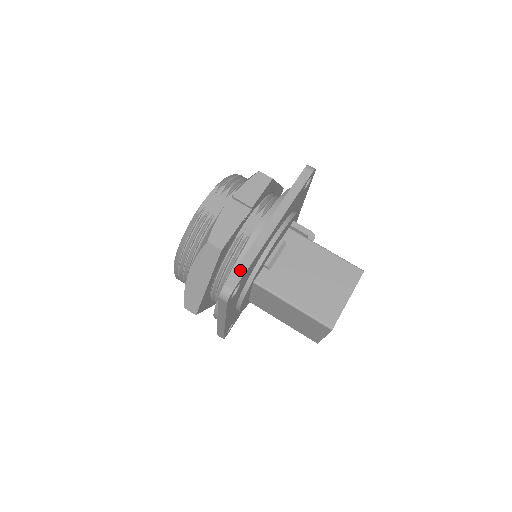
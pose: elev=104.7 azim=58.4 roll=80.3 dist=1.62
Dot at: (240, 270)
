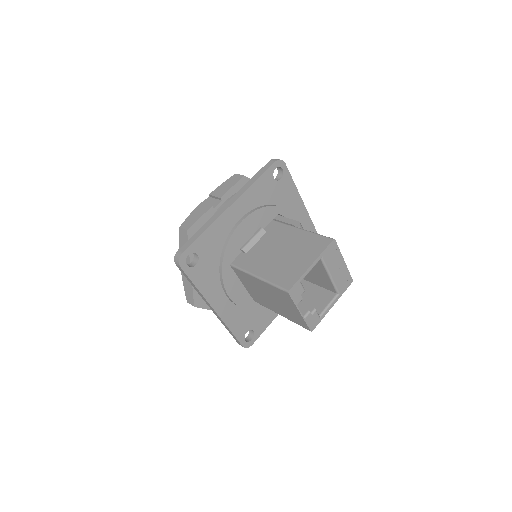
Dot at: (192, 239)
